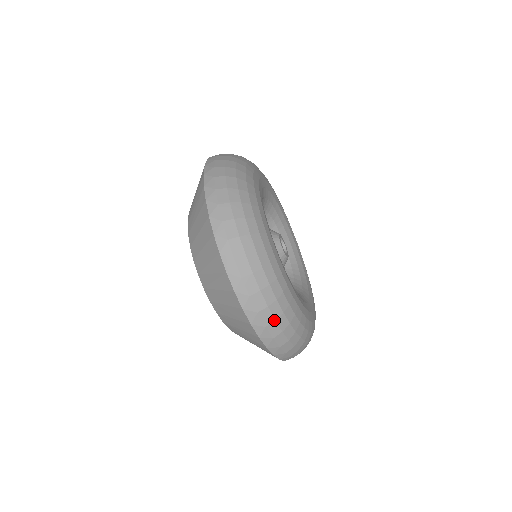
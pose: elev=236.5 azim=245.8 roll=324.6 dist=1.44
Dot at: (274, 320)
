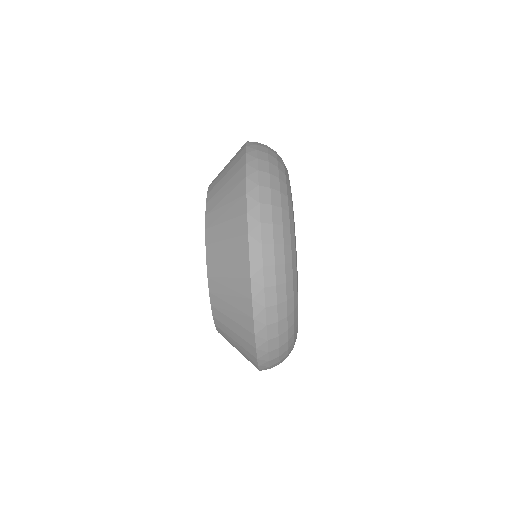
Dot at: (274, 264)
